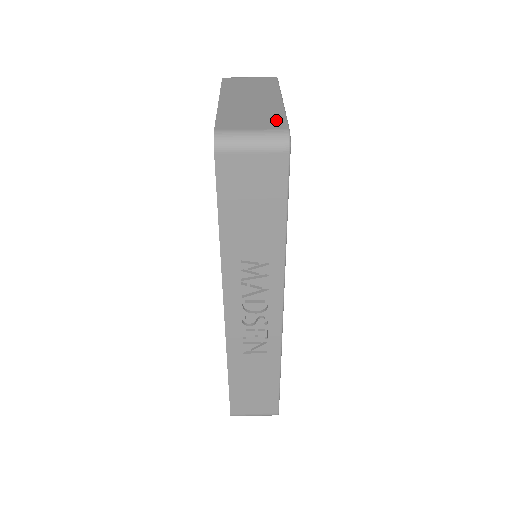
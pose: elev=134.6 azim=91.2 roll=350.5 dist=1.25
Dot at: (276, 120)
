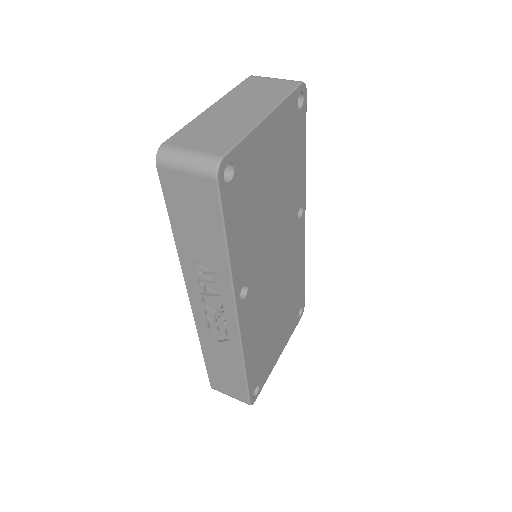
Dot at: (226, 142)
